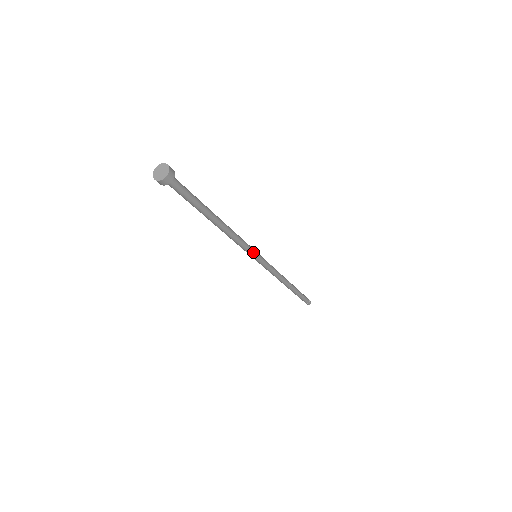
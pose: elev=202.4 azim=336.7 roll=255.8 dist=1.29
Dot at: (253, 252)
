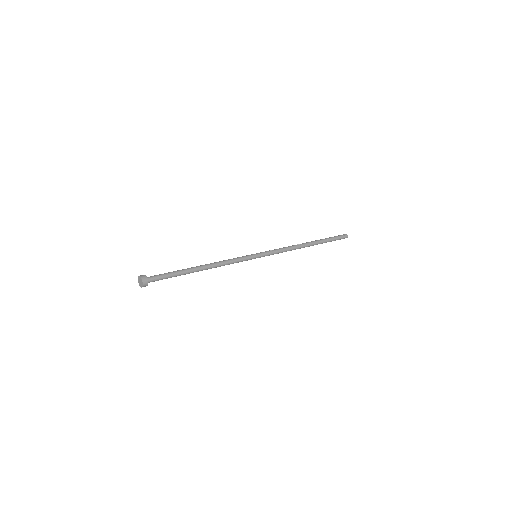
Dot at: occluded
